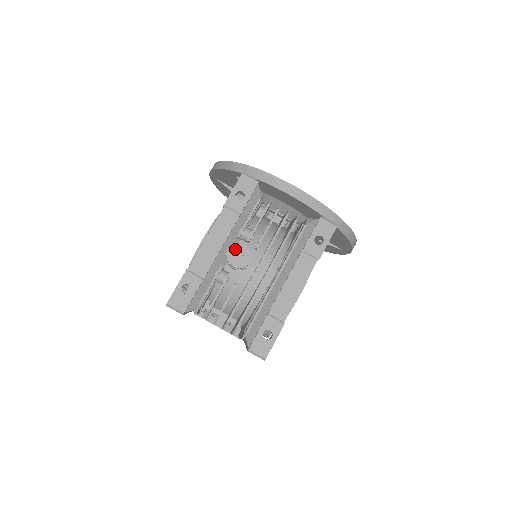
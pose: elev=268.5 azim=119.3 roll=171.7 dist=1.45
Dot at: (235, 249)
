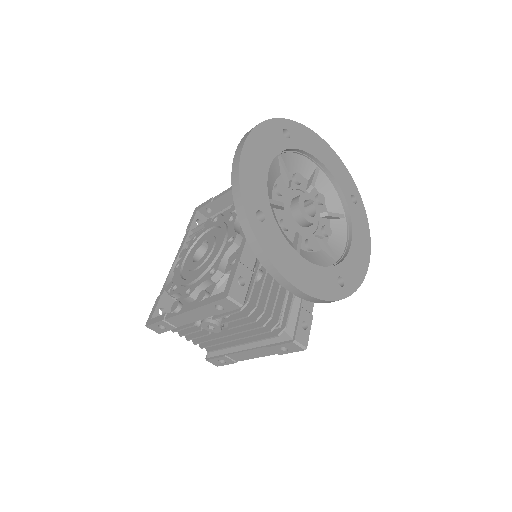
Dot at: (208, 323)
